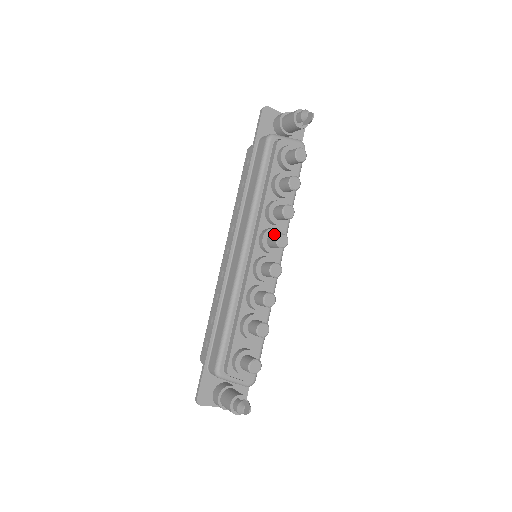
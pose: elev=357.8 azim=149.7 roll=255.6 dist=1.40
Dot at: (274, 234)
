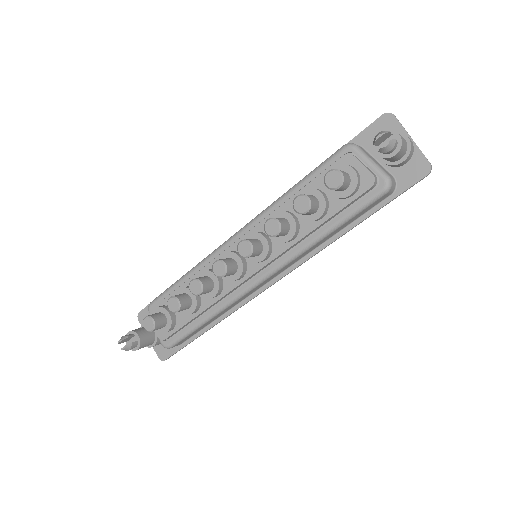
Dot at: occluded
